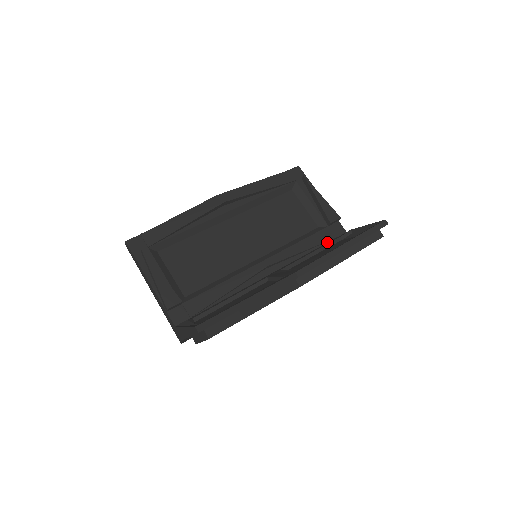
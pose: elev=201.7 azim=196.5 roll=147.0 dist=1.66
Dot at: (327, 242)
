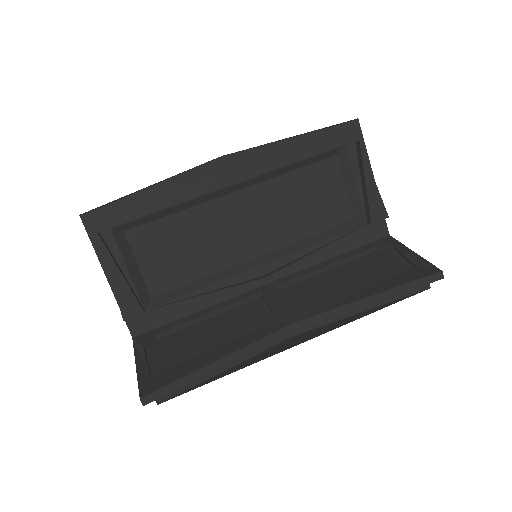
Dot at: (358, 247)
